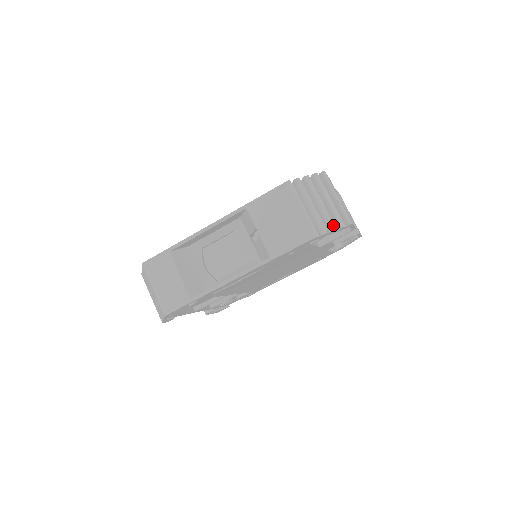
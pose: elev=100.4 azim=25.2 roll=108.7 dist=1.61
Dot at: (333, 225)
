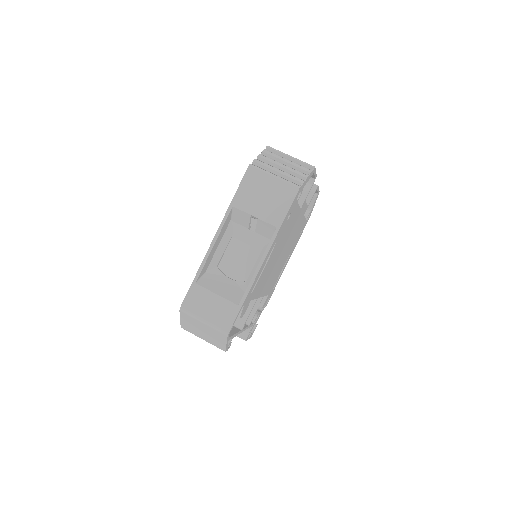
Dot at: (304, 175)
